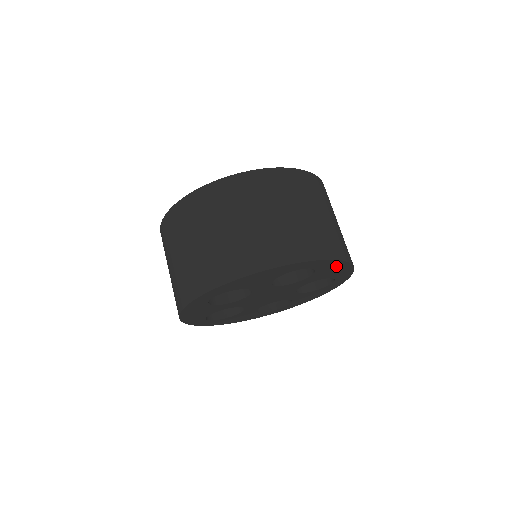
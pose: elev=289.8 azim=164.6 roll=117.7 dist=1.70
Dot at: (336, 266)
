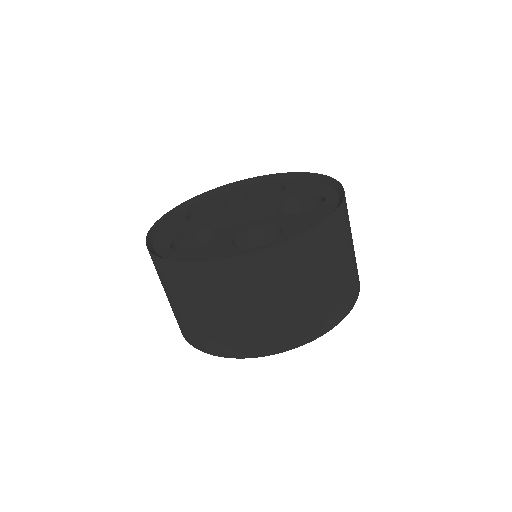
Dot at: occluded
